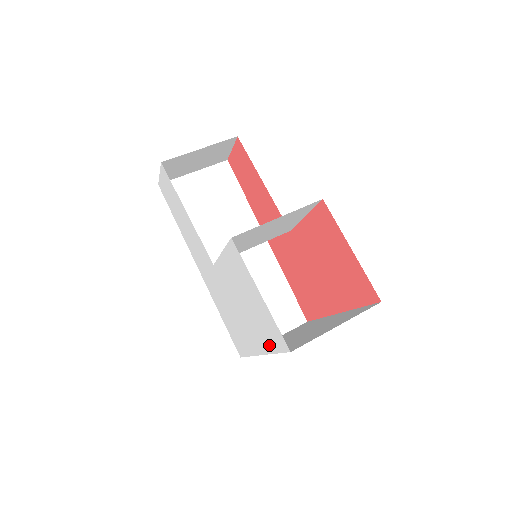
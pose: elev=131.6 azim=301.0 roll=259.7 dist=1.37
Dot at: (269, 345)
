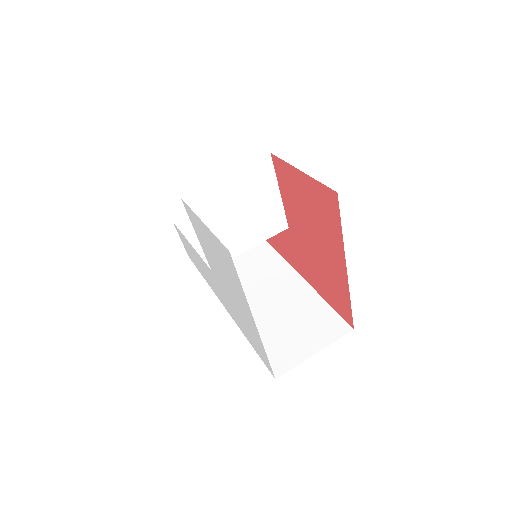
Dot at: (239, 287)
